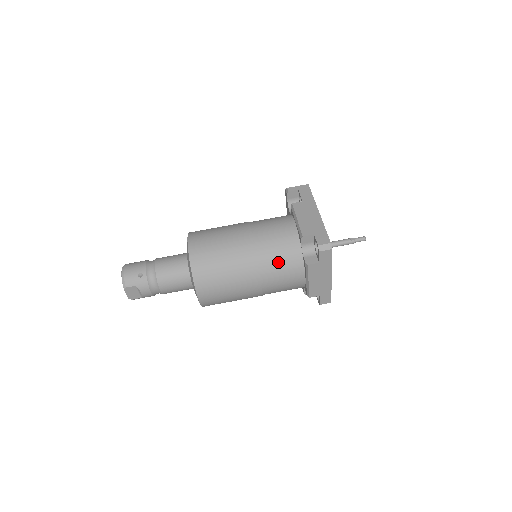
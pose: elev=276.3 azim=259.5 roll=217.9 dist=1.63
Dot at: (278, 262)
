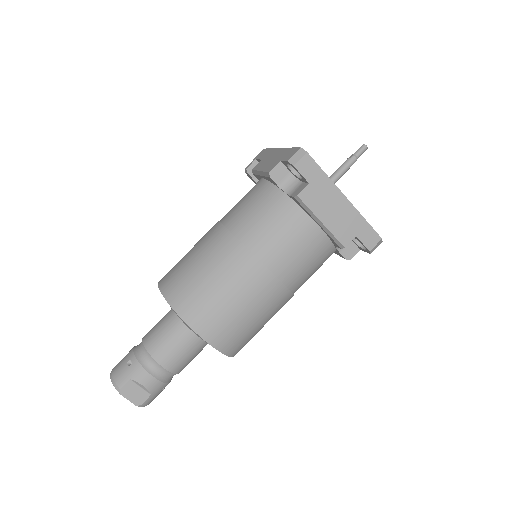
Dot at: (266, 225)
